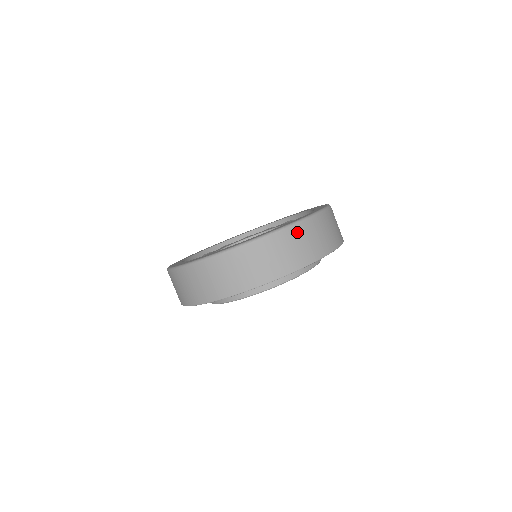
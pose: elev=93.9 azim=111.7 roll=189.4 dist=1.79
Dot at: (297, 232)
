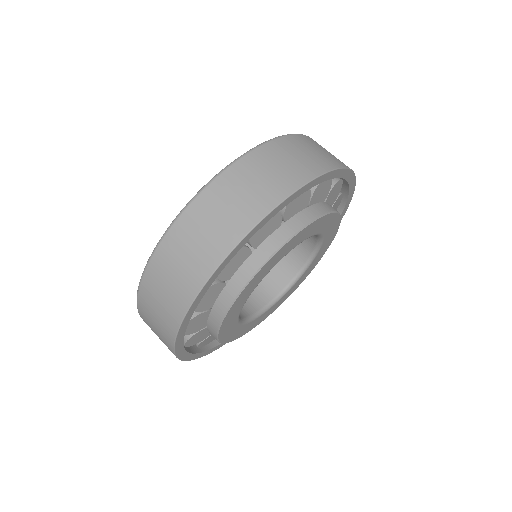
Dot at: (307, 140)
